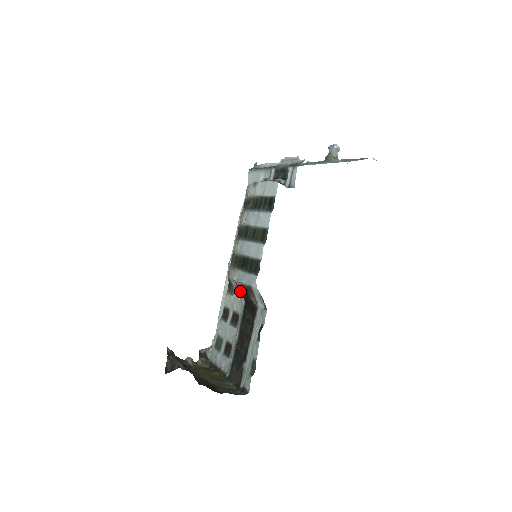
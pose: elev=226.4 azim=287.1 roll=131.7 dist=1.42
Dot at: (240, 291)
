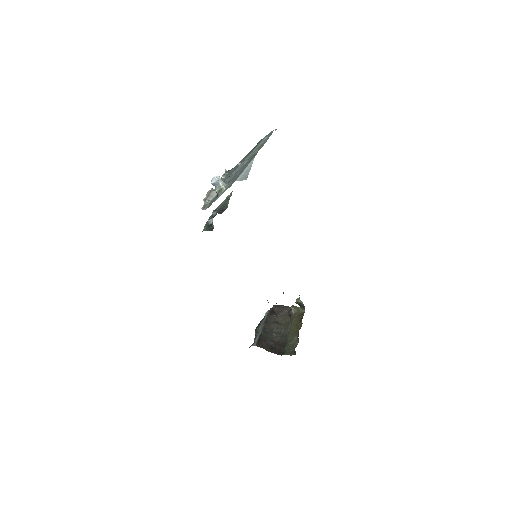
Dot at: occluded
